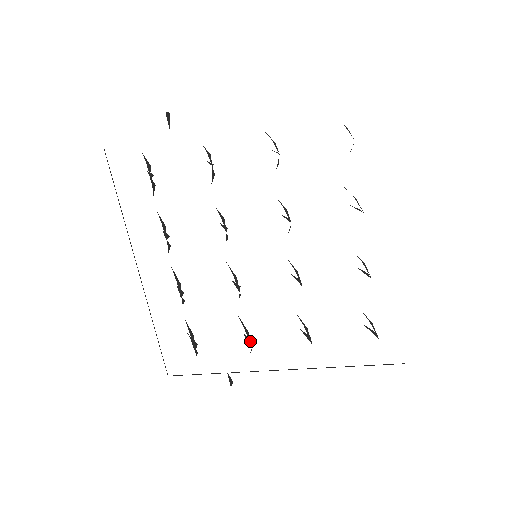
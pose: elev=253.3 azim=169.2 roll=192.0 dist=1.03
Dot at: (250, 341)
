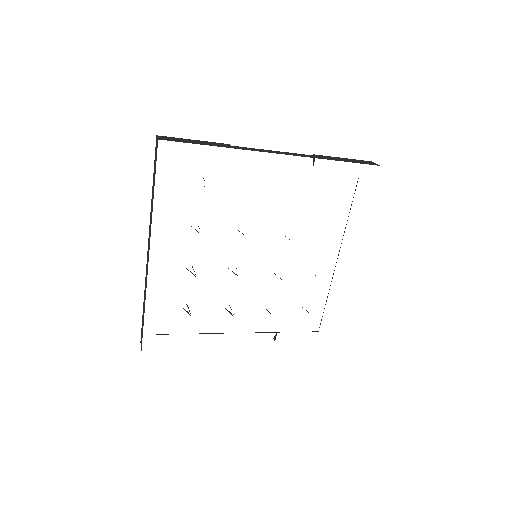
Dot at: occluded
